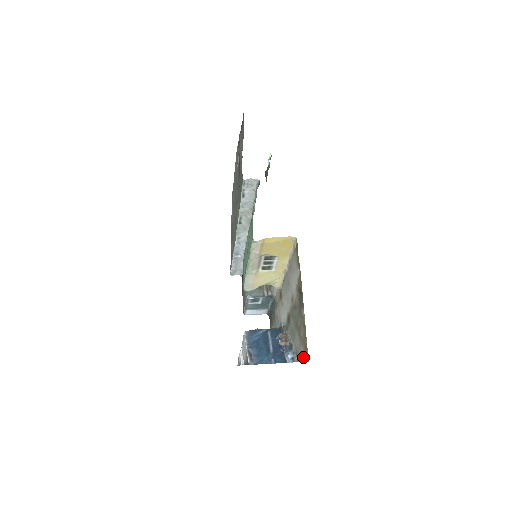
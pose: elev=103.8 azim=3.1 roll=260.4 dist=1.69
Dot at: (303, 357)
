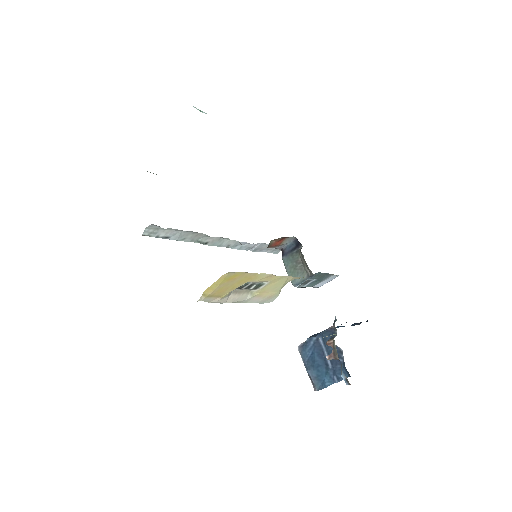
Dot at: occluded
